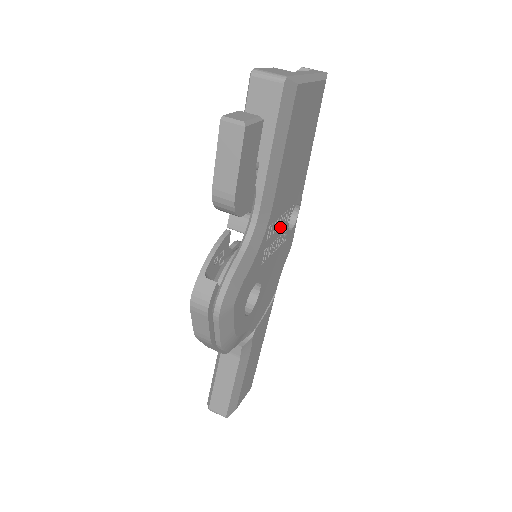
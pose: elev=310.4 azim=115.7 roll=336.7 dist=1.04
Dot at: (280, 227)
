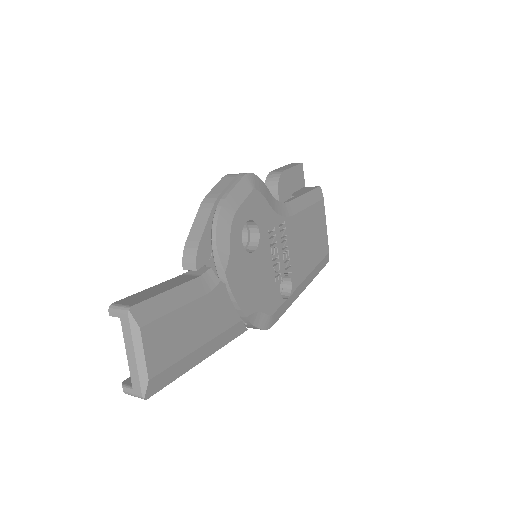
Dot at: (282, 255)
